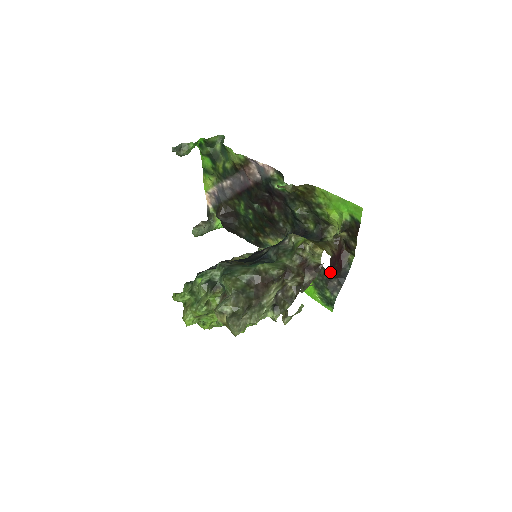
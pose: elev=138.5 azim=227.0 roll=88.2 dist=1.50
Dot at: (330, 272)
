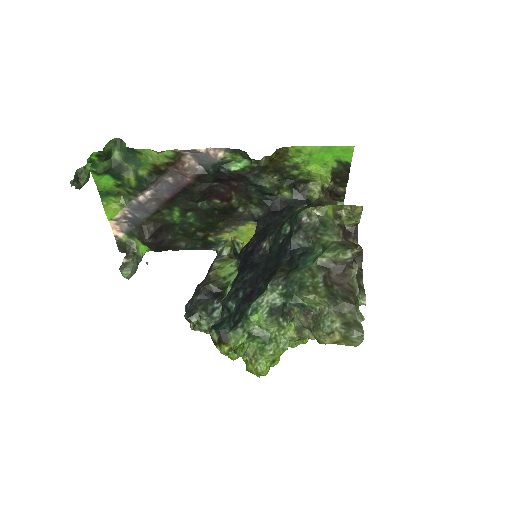
Dot at: occluded
